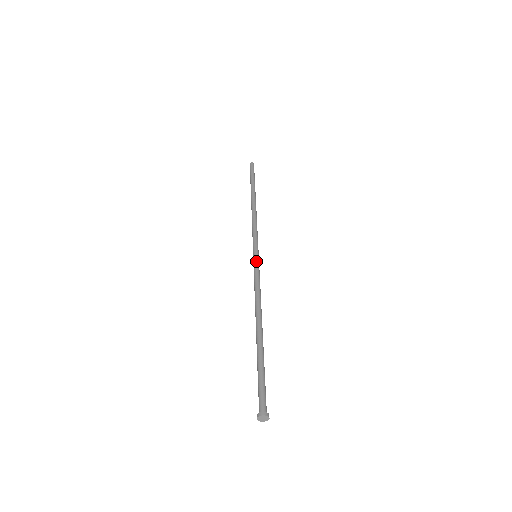
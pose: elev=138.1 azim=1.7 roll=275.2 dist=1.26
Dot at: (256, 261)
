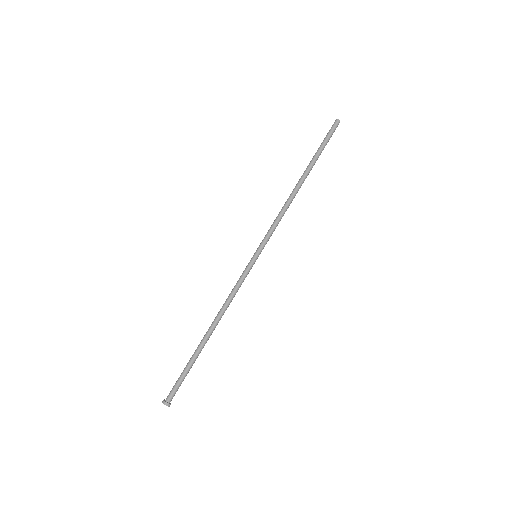
Dot at: occluded
